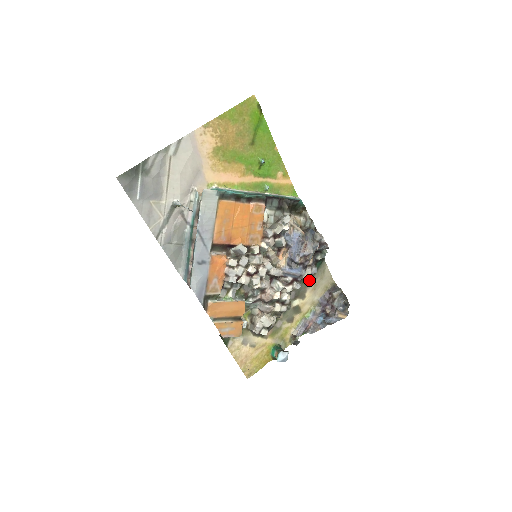
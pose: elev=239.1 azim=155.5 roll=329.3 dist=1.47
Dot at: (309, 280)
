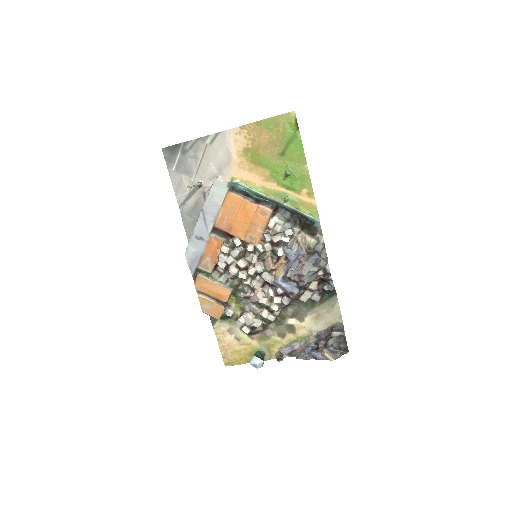
Dot at: (313, 306)
